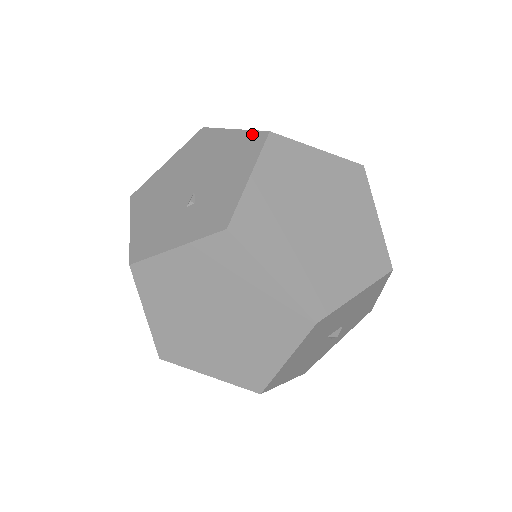
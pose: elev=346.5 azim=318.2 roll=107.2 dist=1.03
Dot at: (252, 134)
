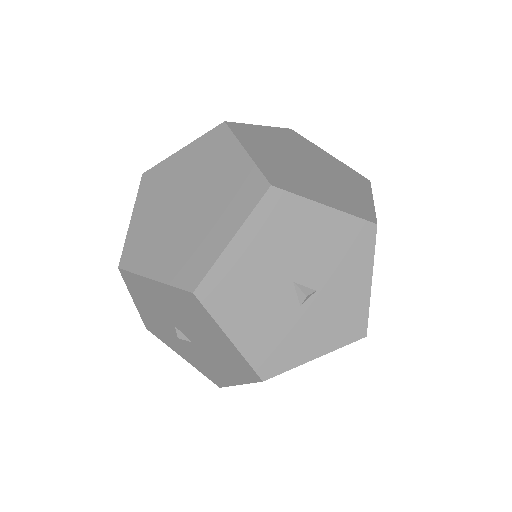
Dot at: occluded
